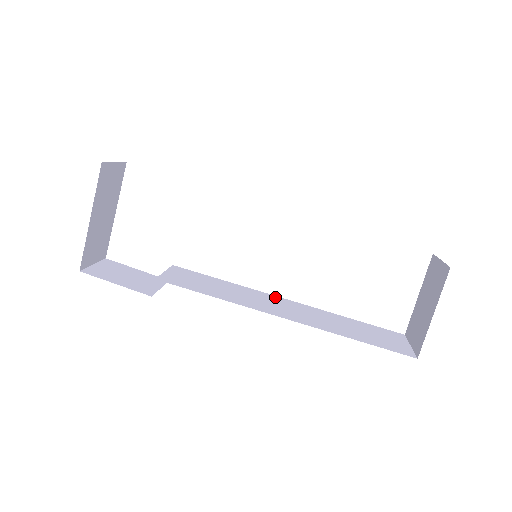
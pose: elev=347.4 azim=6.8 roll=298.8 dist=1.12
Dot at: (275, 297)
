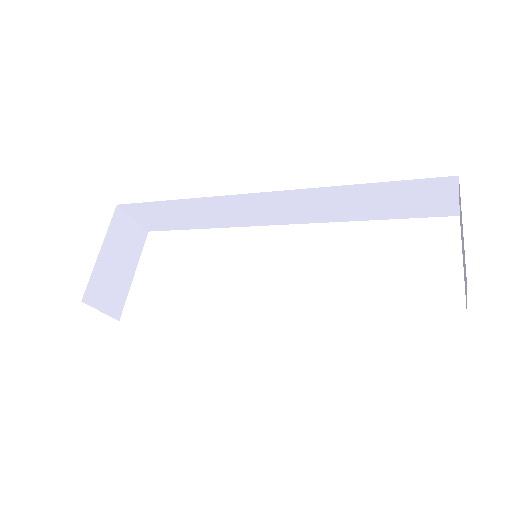
Dot at: occluded
